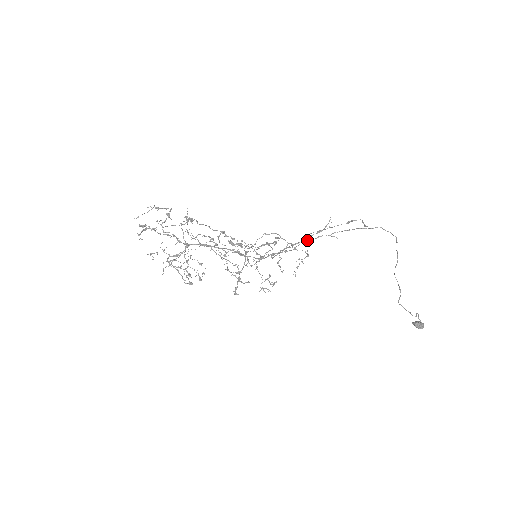
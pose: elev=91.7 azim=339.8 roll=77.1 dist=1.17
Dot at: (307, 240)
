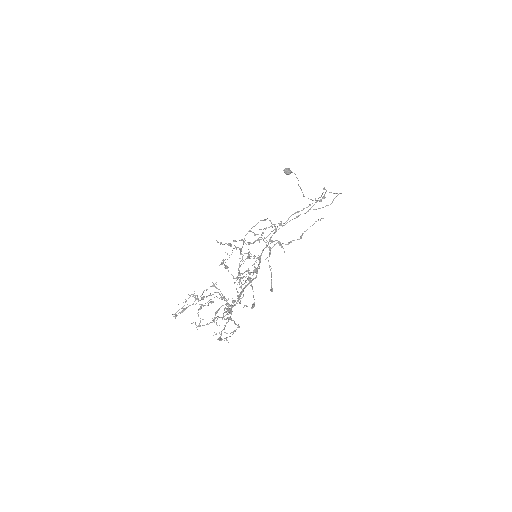
Dot at: (301, 237)
